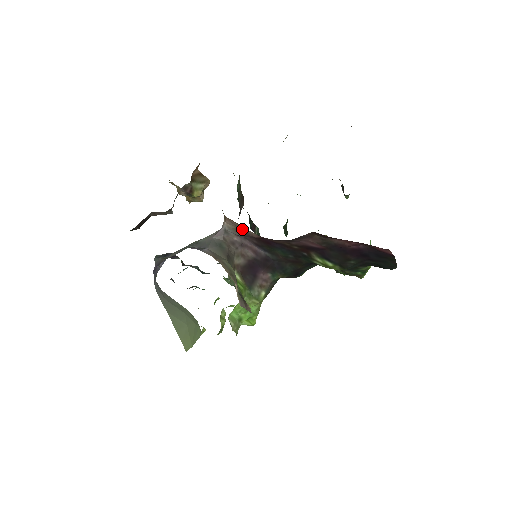
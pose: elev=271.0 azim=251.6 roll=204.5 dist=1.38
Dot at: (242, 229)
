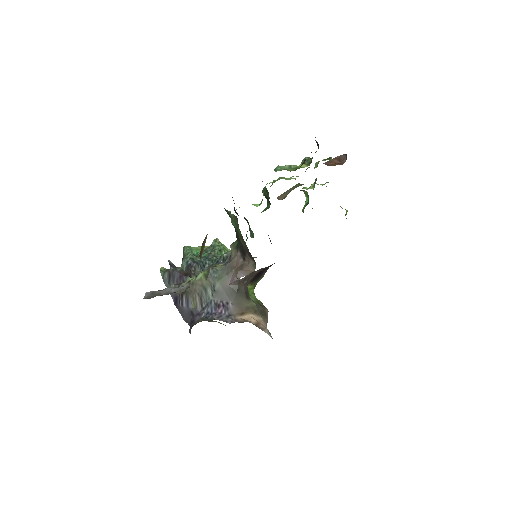
Dot at: occluded
